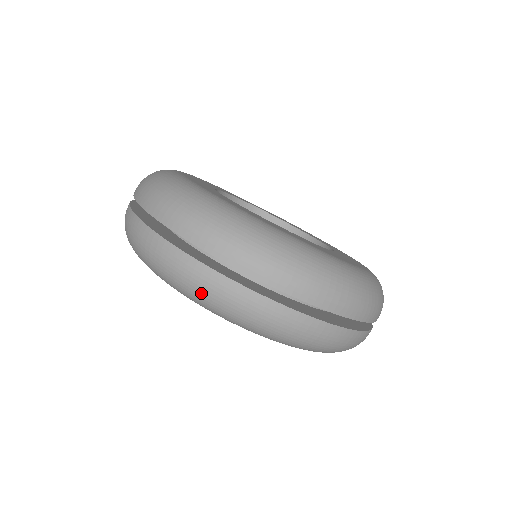
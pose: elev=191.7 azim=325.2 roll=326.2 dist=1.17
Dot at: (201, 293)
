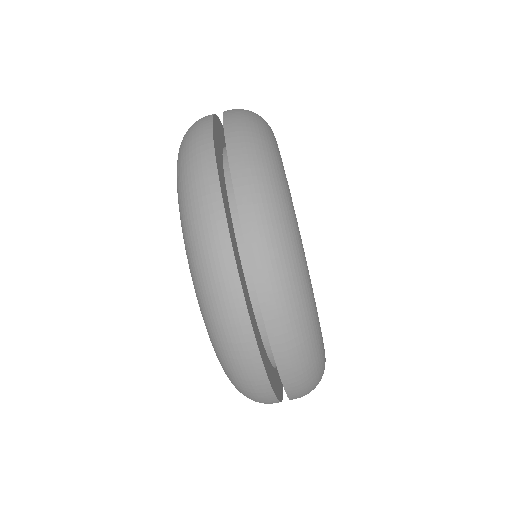
Dot at: (187, 159)
